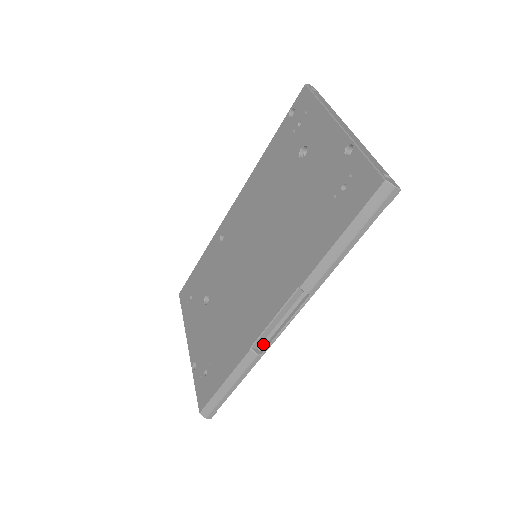
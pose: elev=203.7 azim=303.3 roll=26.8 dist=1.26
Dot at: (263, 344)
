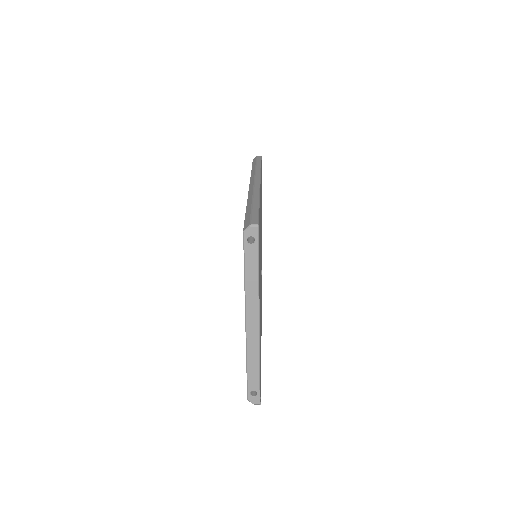
Dot at: occluded
